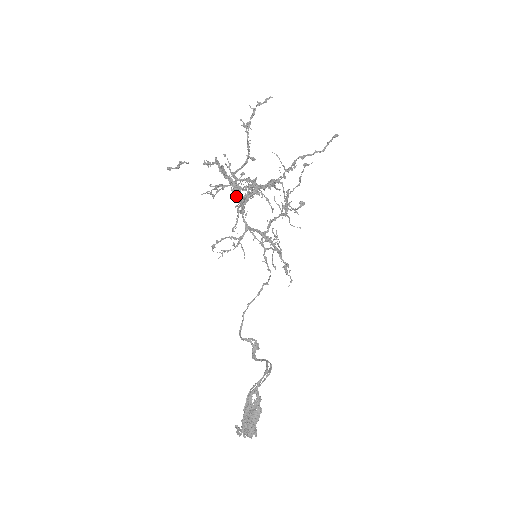
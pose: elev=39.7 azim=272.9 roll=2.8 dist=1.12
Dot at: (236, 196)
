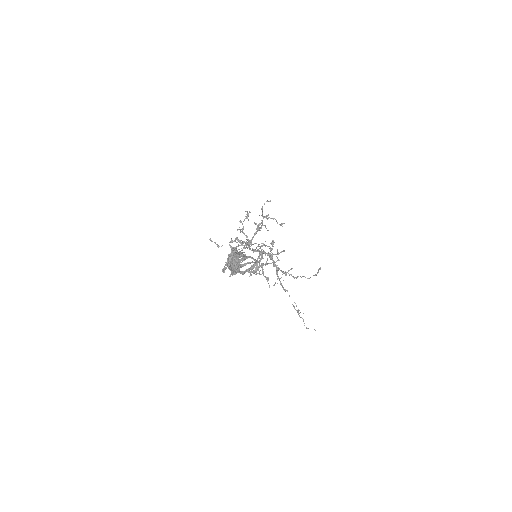
Dot at: occluded
